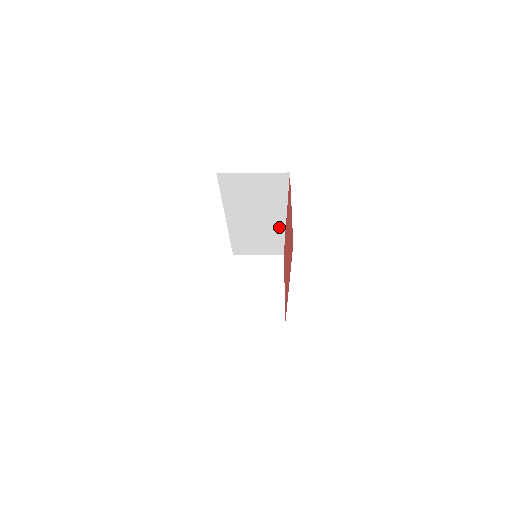
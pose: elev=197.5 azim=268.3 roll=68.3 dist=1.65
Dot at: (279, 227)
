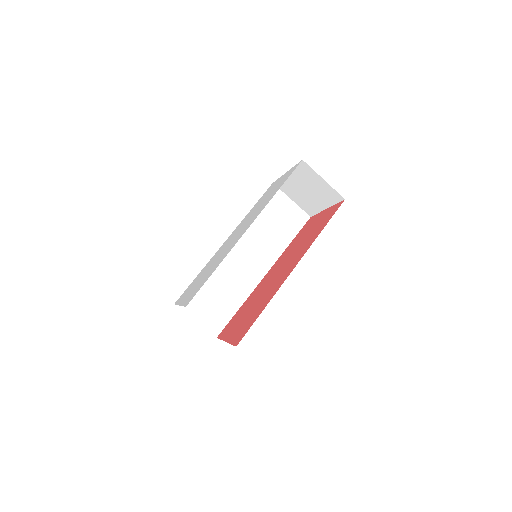
Dot at: (253, 281)
